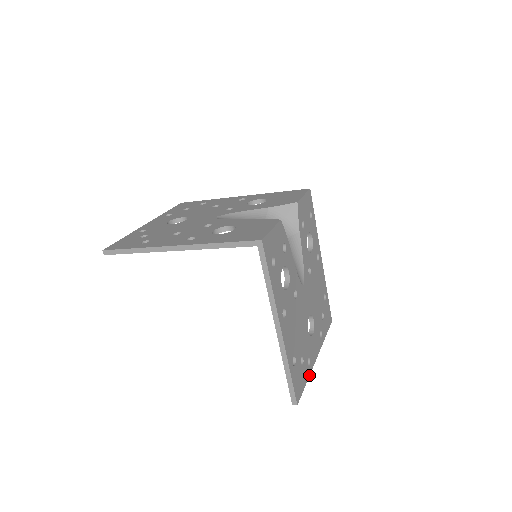
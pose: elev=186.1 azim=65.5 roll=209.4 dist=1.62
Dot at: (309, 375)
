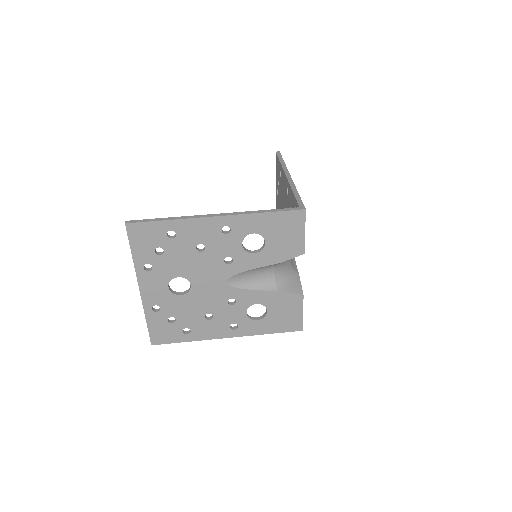
Dot at: occluded
